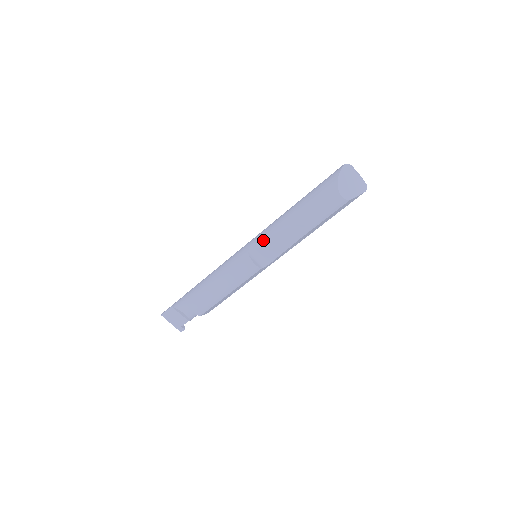
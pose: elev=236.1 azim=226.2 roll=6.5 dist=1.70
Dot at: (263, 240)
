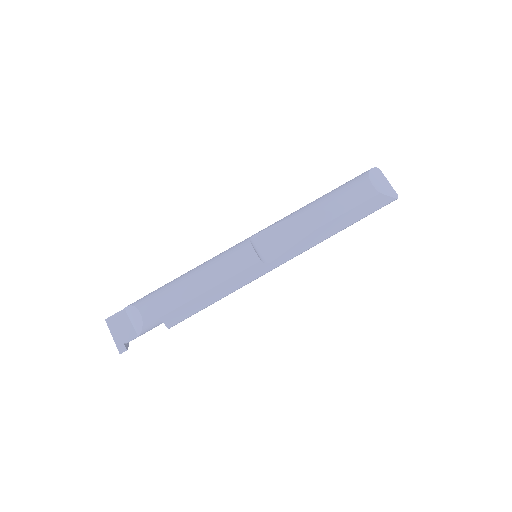
Dot at: (271, 227)
